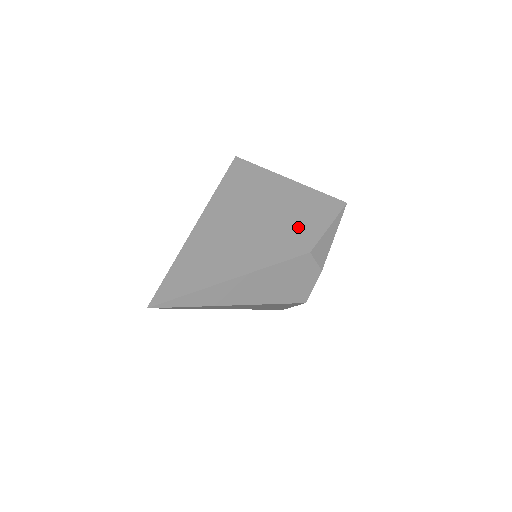
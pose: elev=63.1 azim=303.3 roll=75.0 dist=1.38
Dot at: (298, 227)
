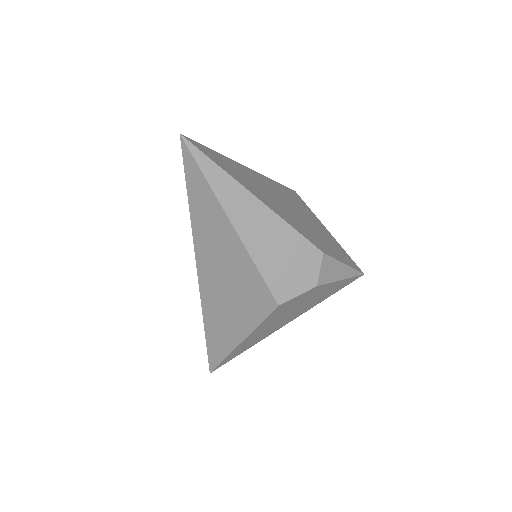
Dot at: (321, 240)
